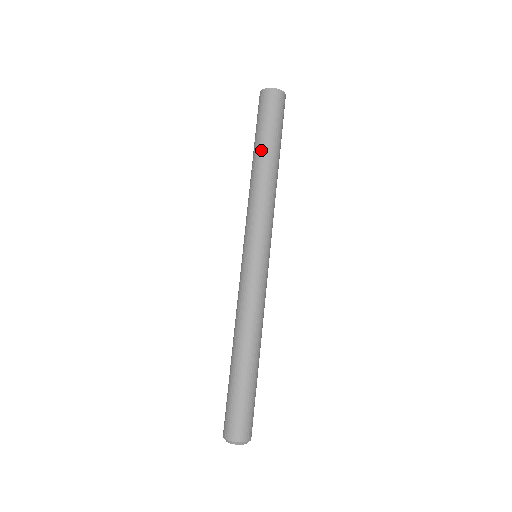
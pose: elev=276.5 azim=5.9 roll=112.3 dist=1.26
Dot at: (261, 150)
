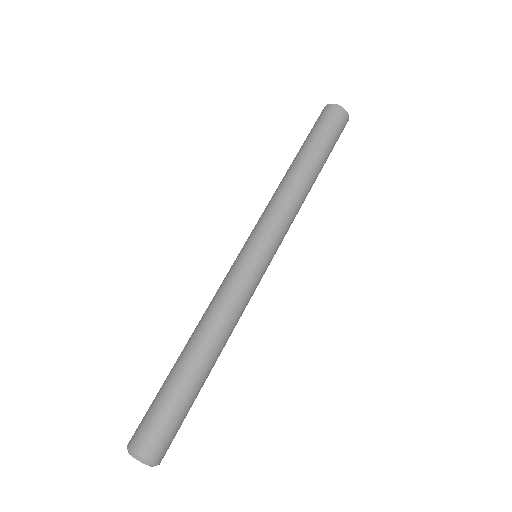
Dot at: (305, 154)
